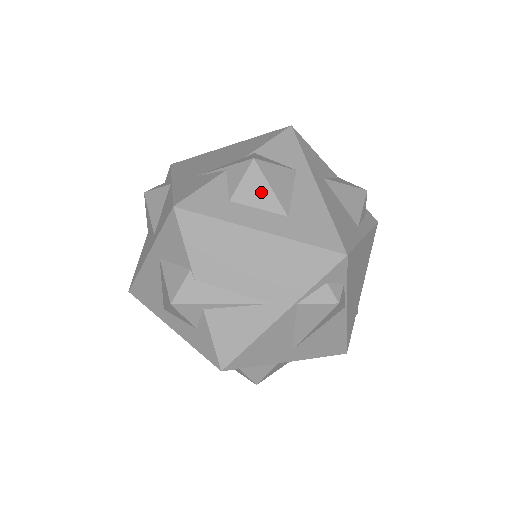
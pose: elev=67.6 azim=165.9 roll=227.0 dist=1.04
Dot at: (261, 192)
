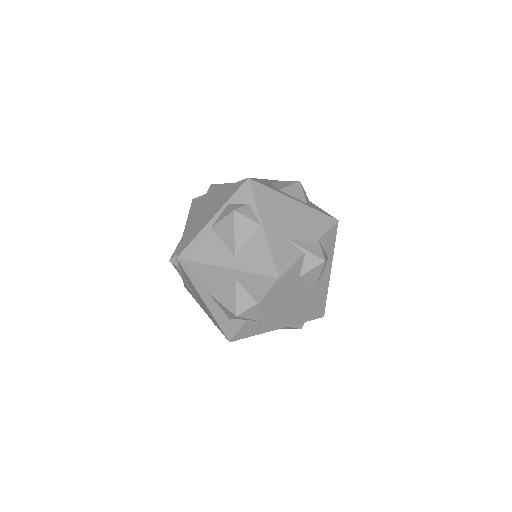
Dot at: (315, 277)
